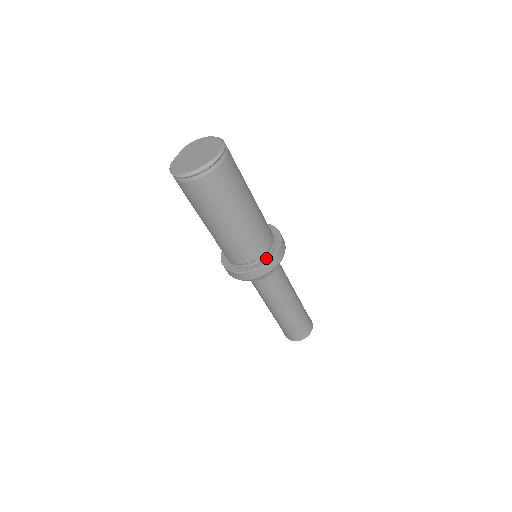
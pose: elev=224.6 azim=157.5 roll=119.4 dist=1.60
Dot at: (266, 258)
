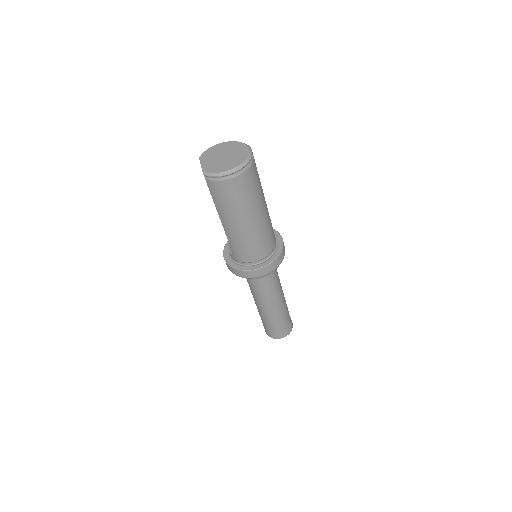
Dot at: (278, 246)
